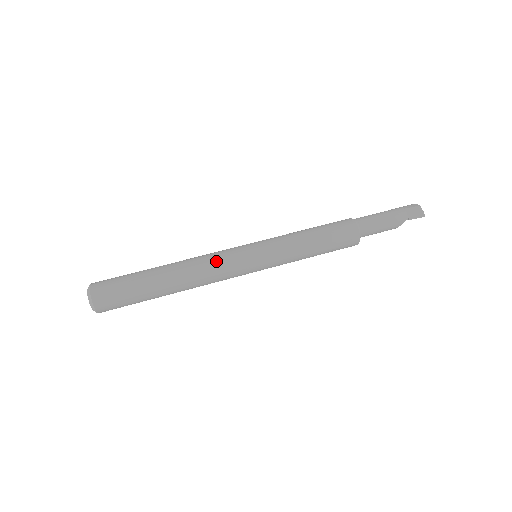
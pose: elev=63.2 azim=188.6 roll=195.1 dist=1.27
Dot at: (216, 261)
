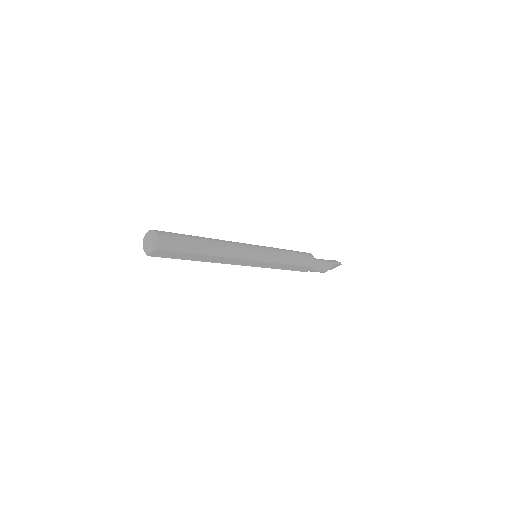
Dot at: (236, 242)
